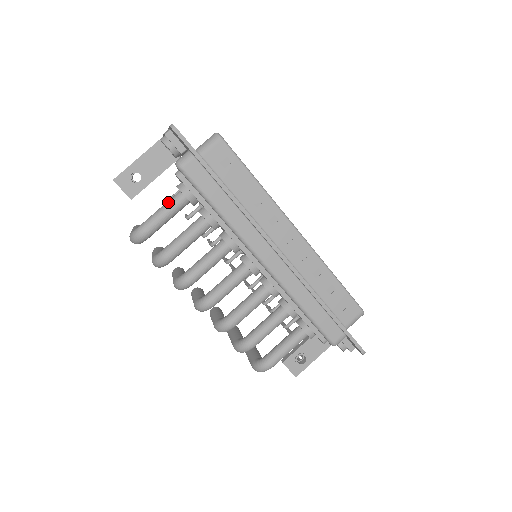
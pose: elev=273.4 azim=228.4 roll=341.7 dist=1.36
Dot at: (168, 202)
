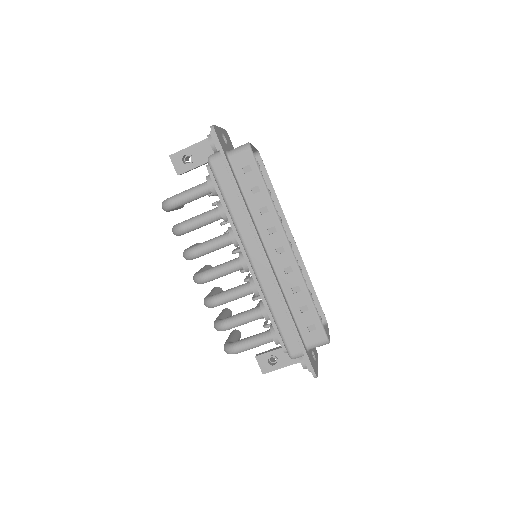
Dot at: (196, 186)
